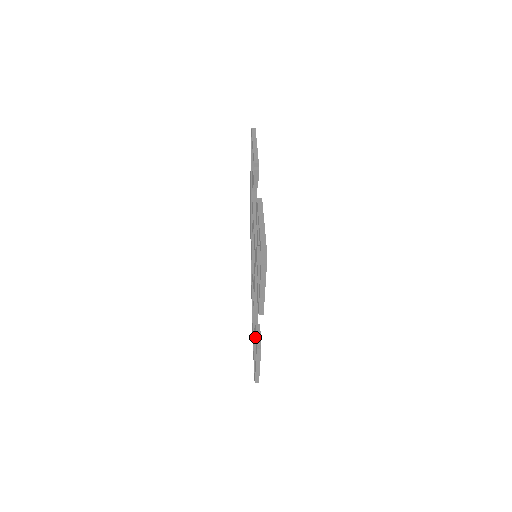
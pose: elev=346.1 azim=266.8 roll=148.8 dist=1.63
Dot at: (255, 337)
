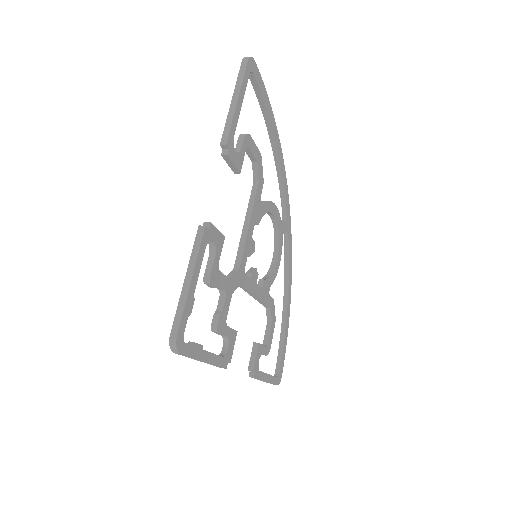
Dot at: occluded
